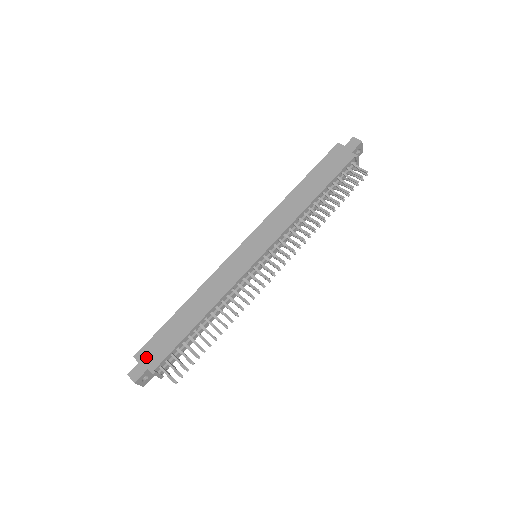
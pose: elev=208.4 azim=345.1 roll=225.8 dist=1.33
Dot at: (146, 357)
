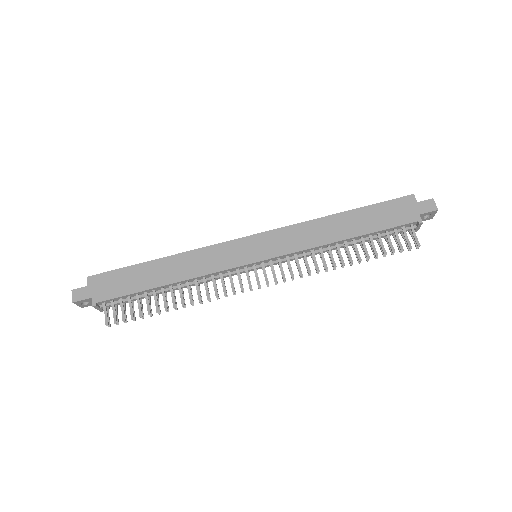
Dot at: (97, 285)
